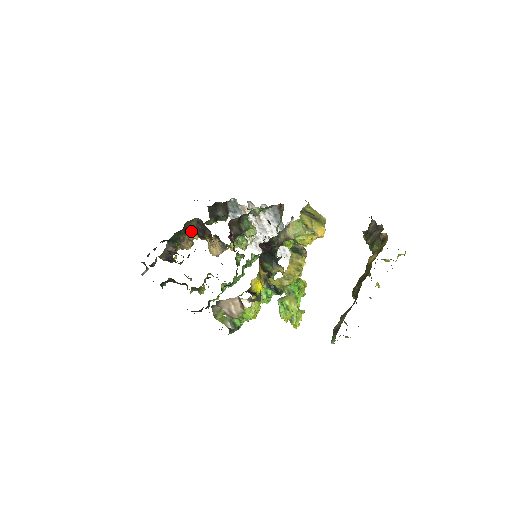
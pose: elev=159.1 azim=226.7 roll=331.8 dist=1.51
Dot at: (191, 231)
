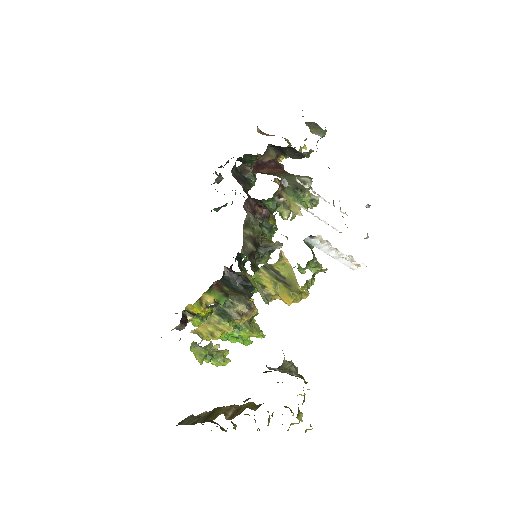
Dot at: occluded
